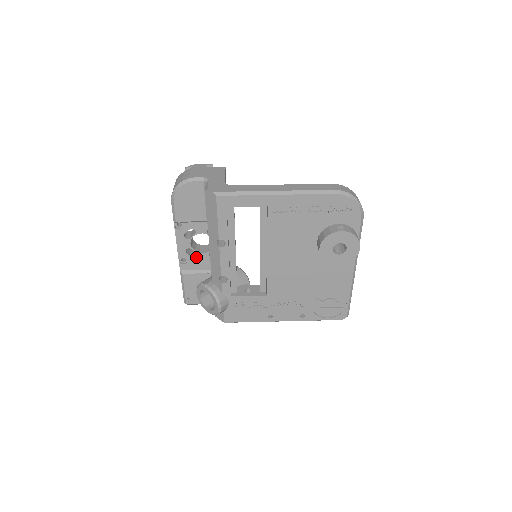
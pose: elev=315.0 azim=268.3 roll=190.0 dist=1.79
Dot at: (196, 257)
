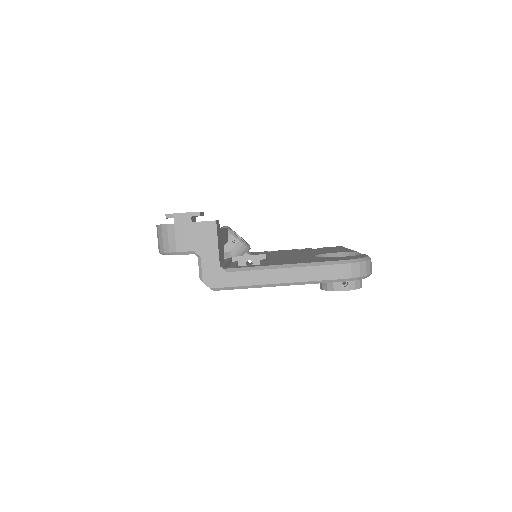
Dot at: occluded
